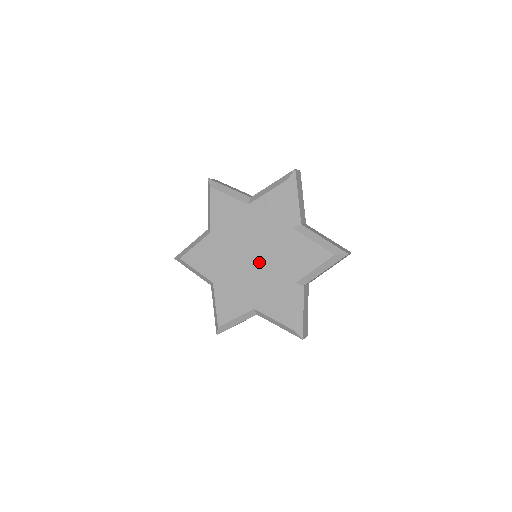
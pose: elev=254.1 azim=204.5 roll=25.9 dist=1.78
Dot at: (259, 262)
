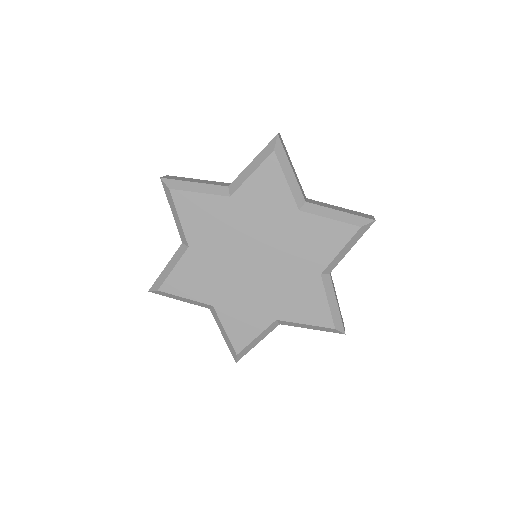
Dot at: (258, 272)
